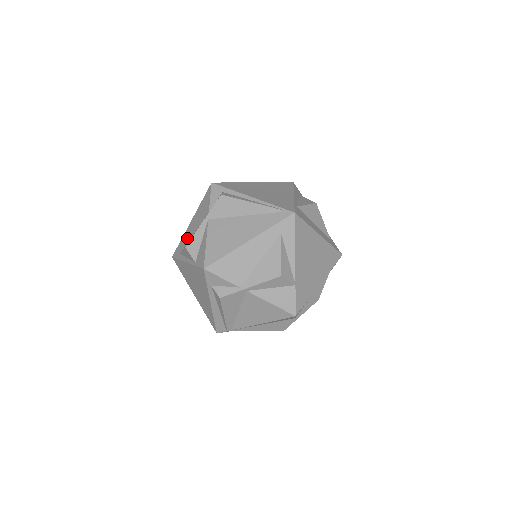
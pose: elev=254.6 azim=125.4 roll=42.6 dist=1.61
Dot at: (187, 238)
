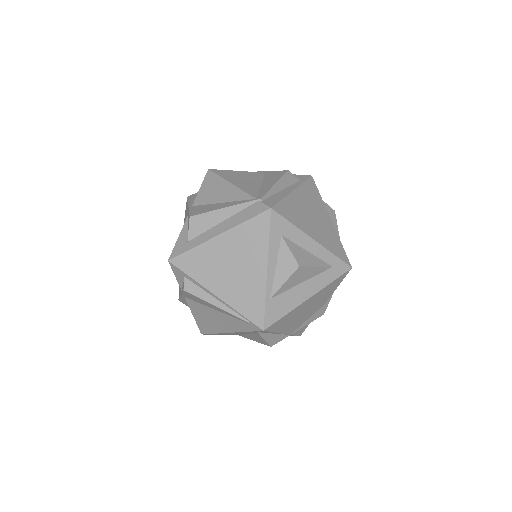
Dot at: occluded
